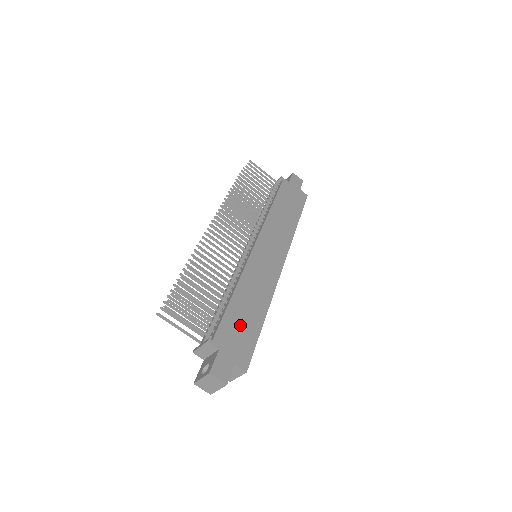
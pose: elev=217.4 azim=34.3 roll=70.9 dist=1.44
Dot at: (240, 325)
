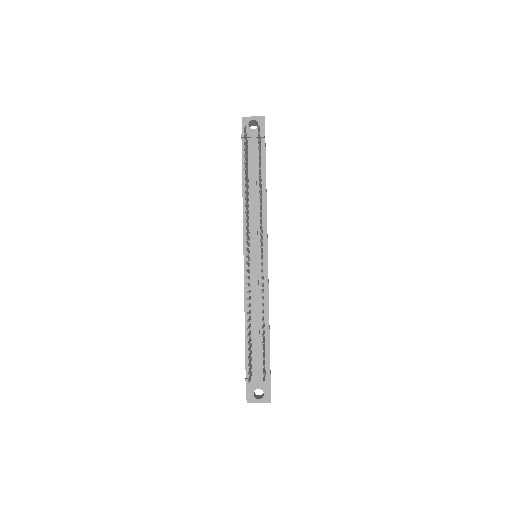
Dot at: occluded
